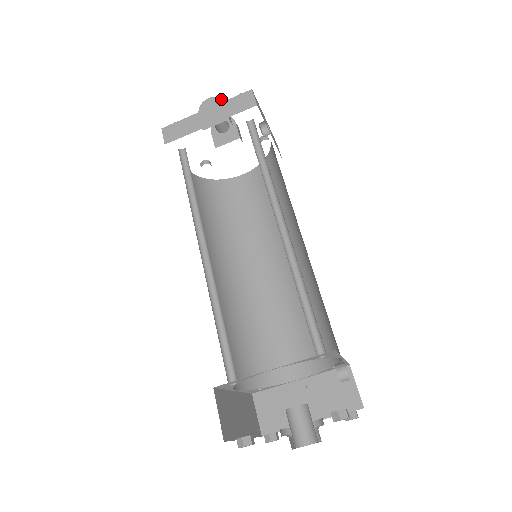
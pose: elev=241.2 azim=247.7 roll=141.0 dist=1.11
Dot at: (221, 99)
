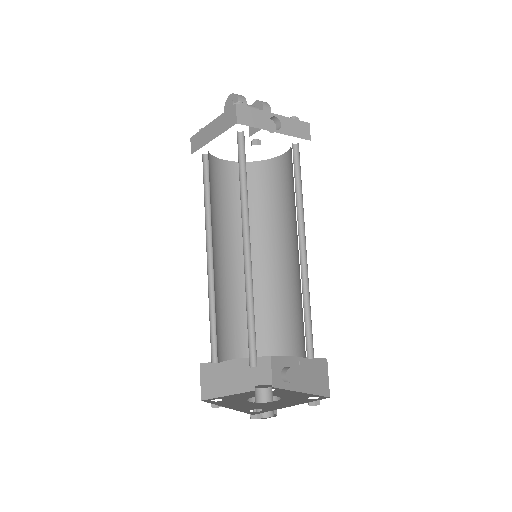
Dot at: (236, 97)
